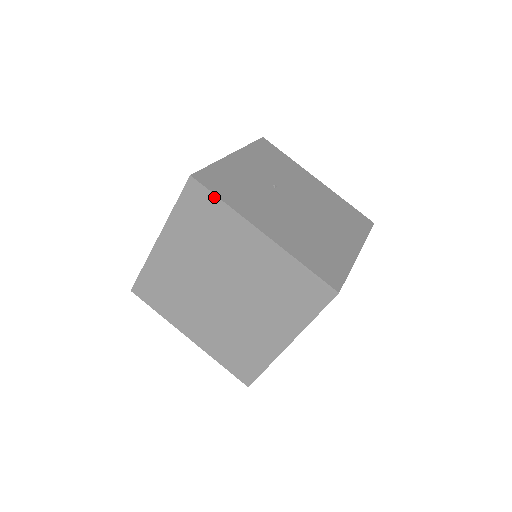
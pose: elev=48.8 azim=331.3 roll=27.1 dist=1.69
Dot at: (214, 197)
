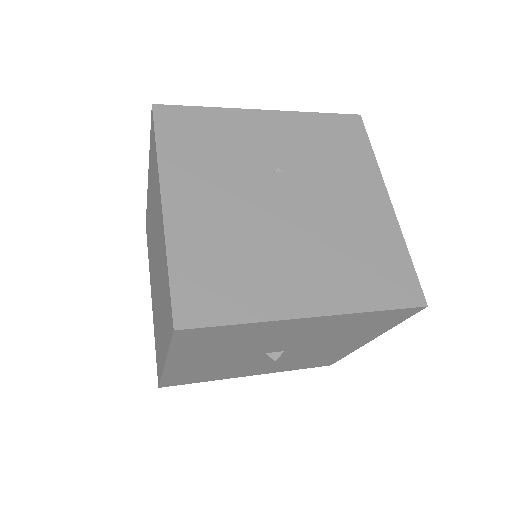
Dot at: (155, 138)
